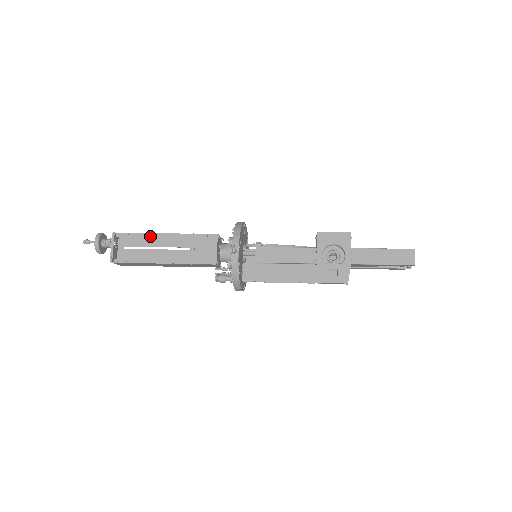
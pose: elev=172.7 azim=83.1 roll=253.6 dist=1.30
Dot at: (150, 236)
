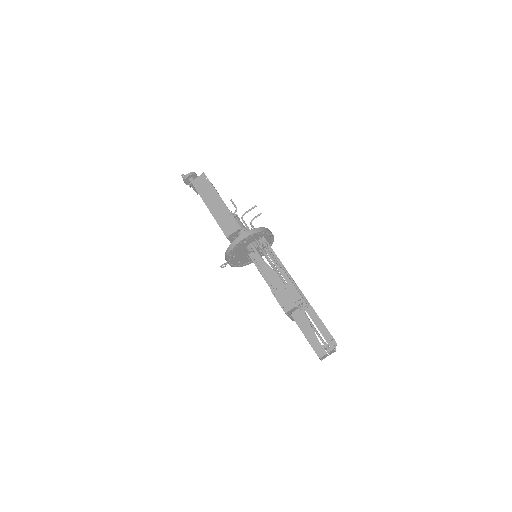
Dot at: (204, 202)
